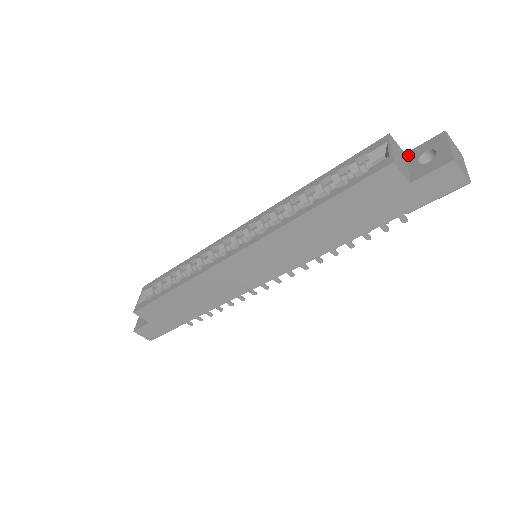
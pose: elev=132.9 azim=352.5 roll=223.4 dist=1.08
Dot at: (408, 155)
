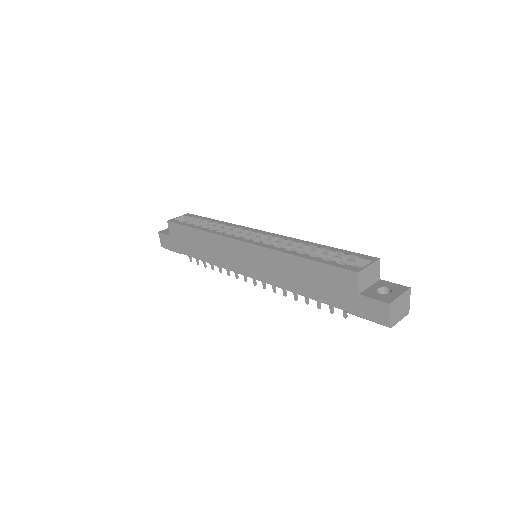
Dot at: (380, 281)
